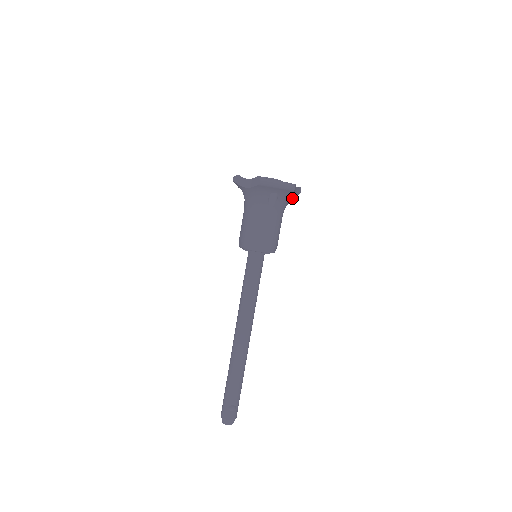
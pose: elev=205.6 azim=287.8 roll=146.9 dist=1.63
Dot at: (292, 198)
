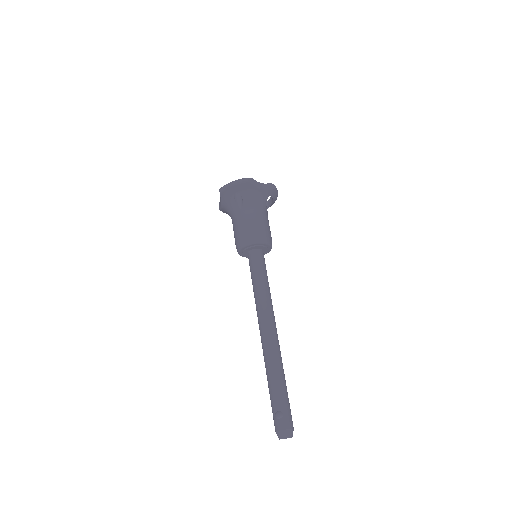
Dot at: (260, 192)
